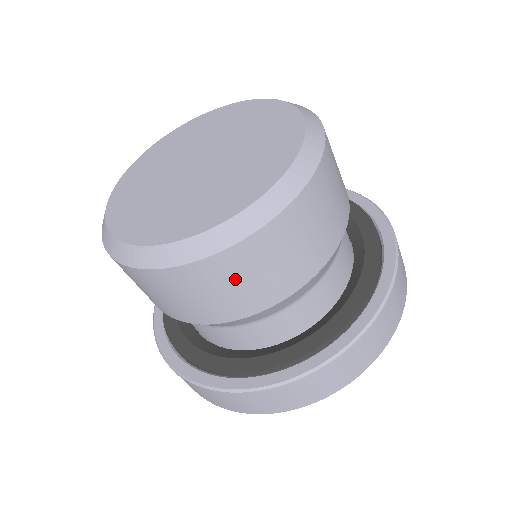
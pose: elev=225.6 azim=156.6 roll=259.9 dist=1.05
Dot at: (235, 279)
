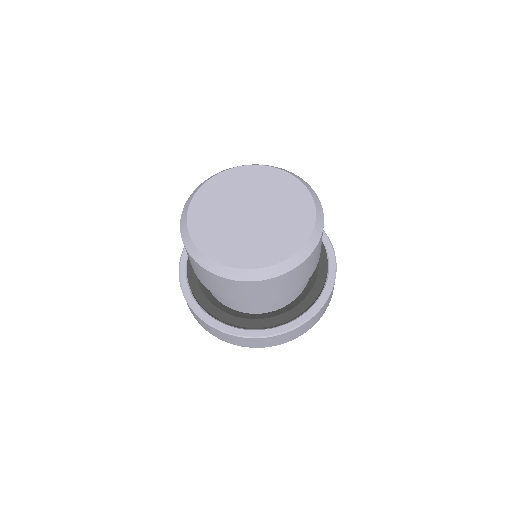
Dot at: (211, 281)
